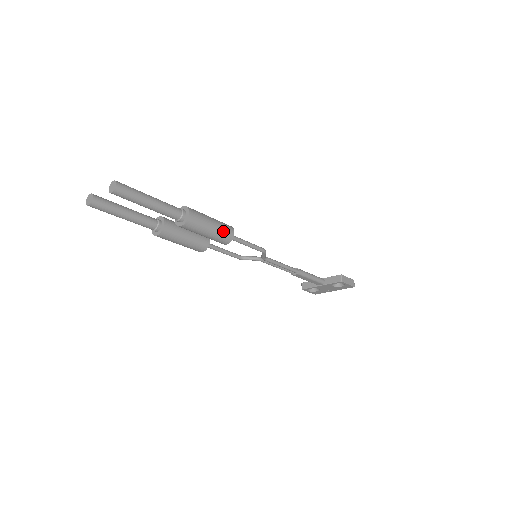
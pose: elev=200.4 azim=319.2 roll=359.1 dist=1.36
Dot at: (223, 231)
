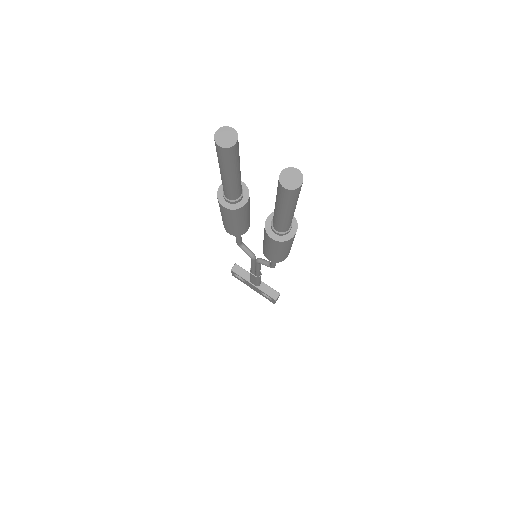
Dot at: (286, 255)
